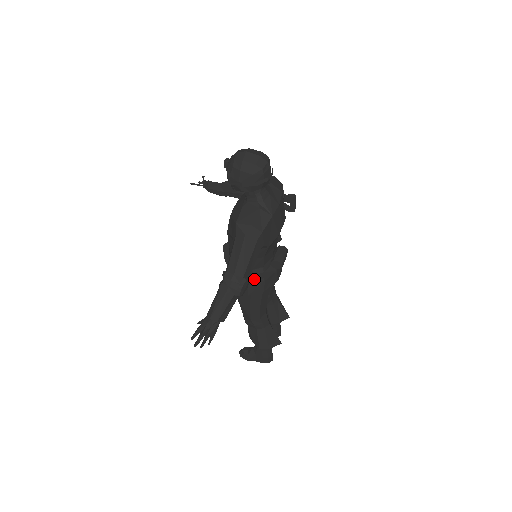
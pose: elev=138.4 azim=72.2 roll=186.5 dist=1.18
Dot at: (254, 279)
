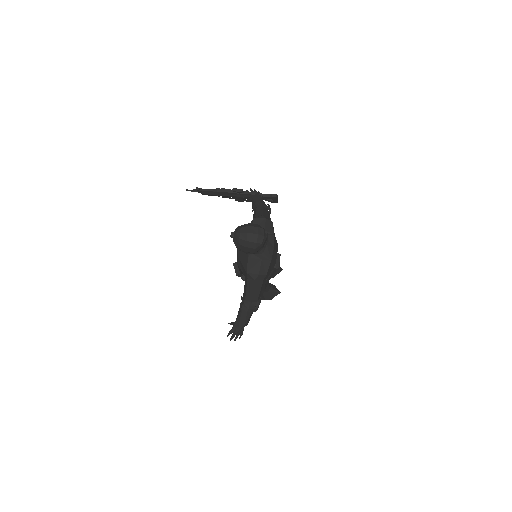
Dot at: occluded
